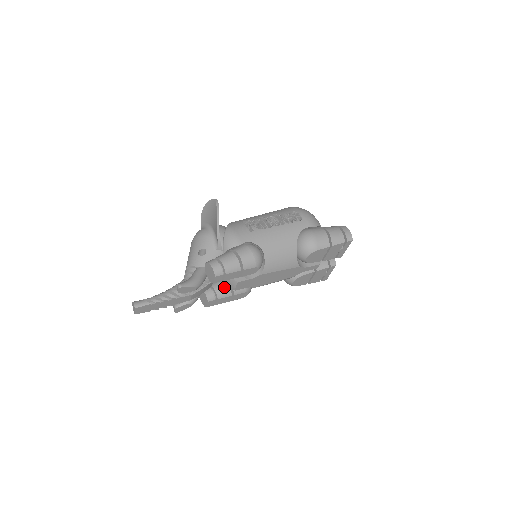
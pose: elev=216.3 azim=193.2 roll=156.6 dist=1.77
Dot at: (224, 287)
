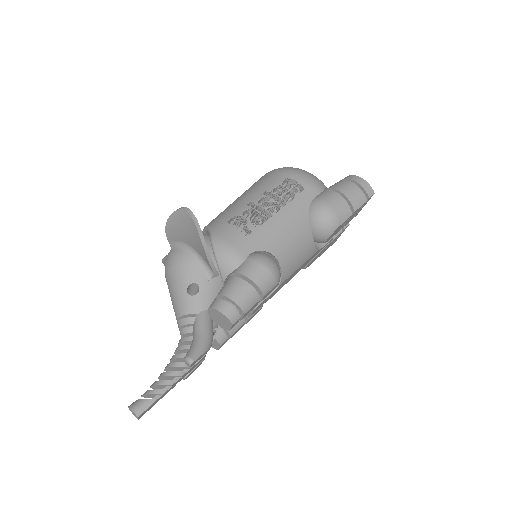
Dot at: occluded
